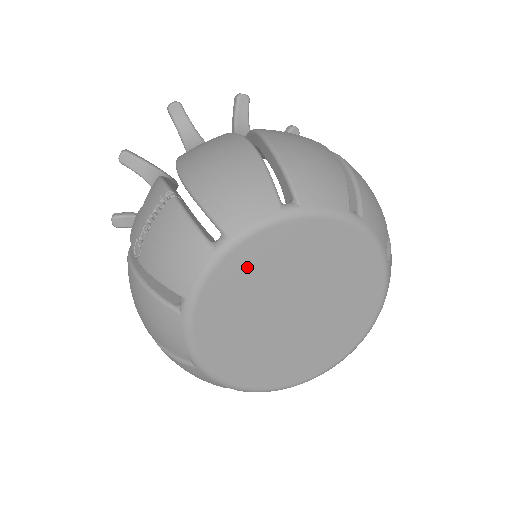
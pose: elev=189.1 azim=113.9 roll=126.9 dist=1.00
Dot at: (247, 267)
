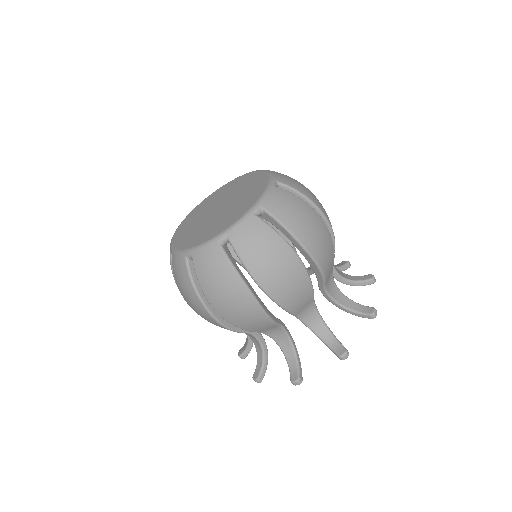
Dot at: (199, 209)
